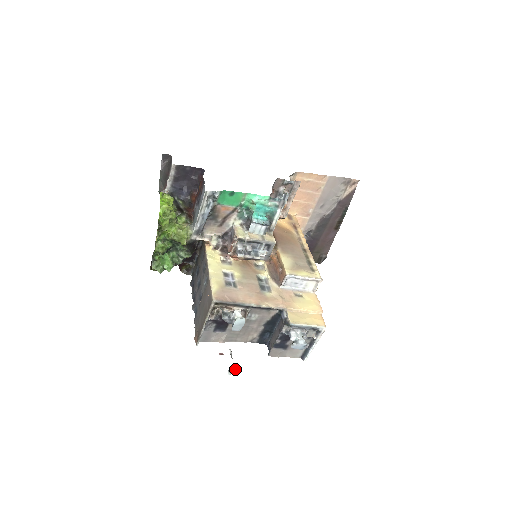
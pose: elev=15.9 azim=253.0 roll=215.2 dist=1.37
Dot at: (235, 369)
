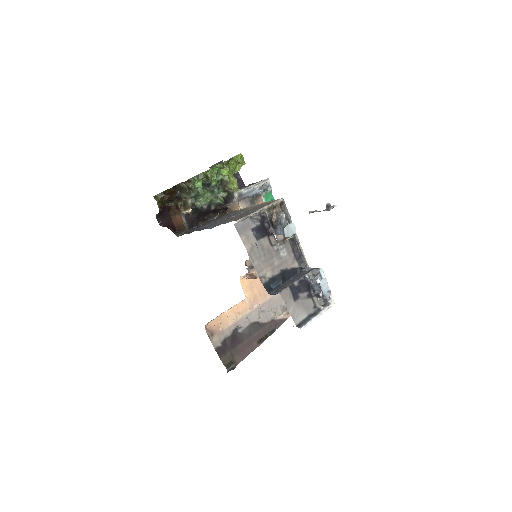
Dot at: (334, 205)
